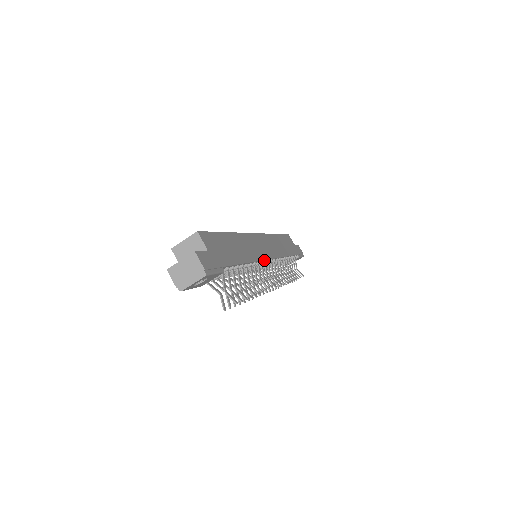
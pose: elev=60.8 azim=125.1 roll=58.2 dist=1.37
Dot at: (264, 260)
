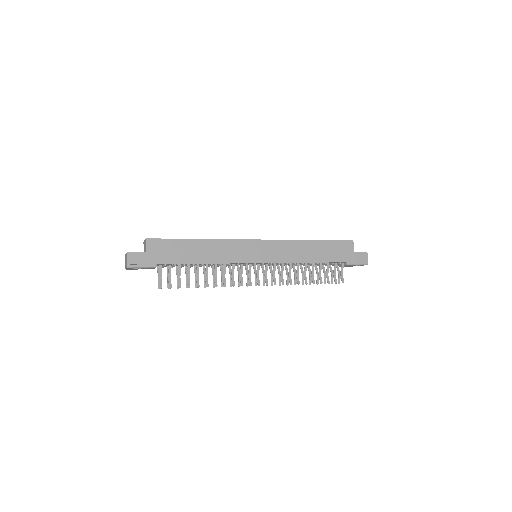
Dot at: (243, 263)
